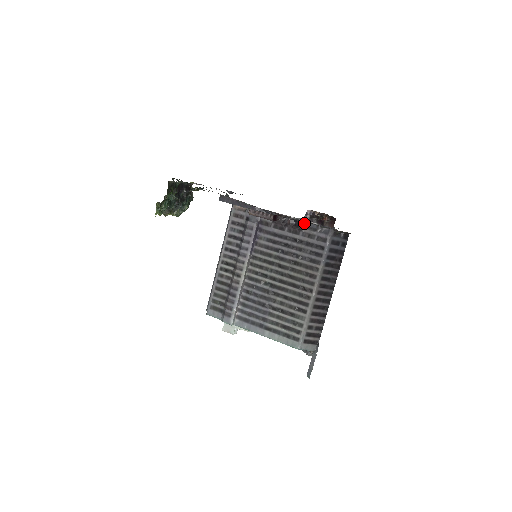
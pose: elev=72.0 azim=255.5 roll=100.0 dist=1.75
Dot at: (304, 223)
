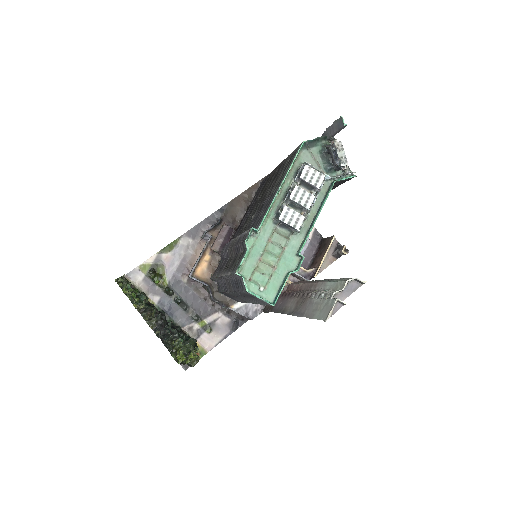
Dot at: occluded
